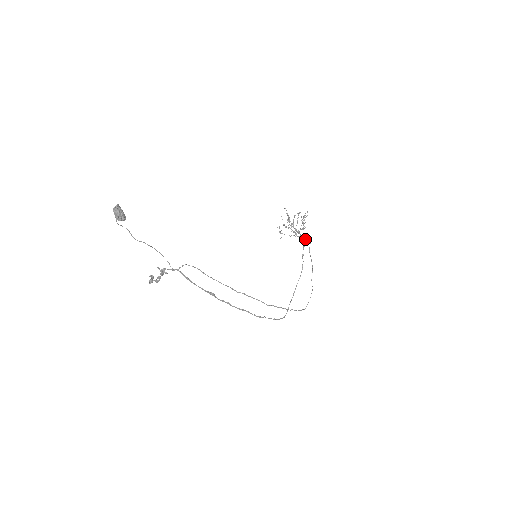
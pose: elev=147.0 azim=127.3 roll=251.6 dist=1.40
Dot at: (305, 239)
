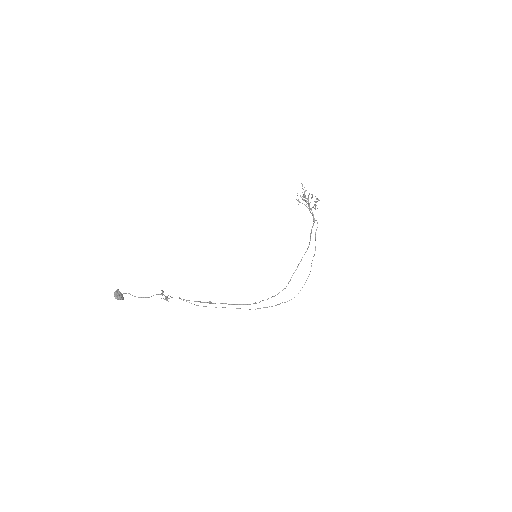
Dot at: (314, 220)
